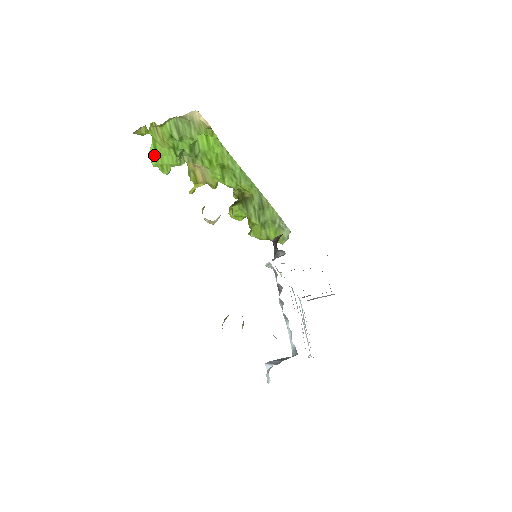
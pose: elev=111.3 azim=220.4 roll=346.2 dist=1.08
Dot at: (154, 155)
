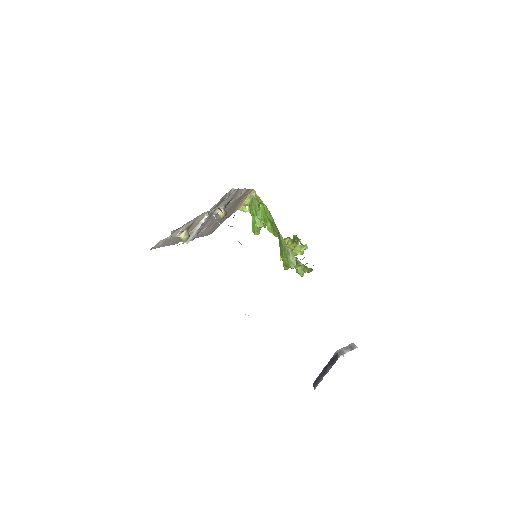
Dot at: (252, 225)
